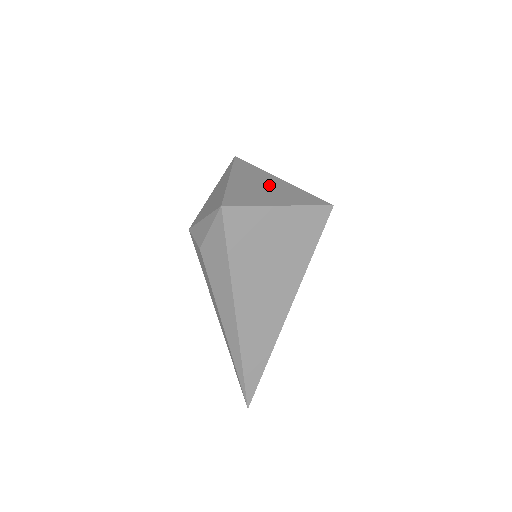
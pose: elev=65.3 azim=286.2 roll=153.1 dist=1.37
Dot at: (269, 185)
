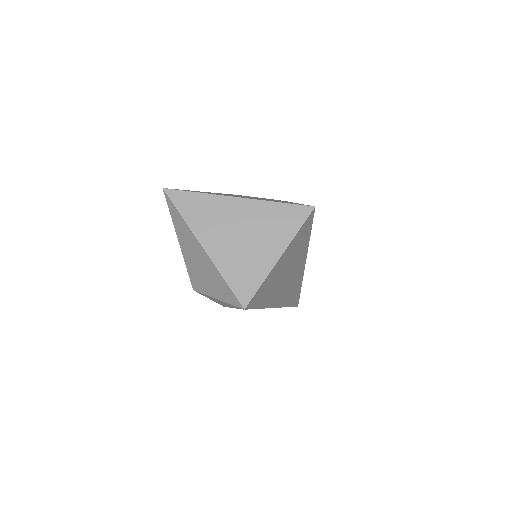
Dot at: (242, 225)
